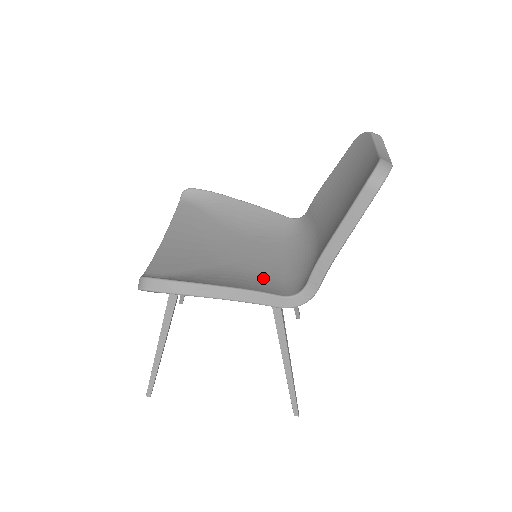
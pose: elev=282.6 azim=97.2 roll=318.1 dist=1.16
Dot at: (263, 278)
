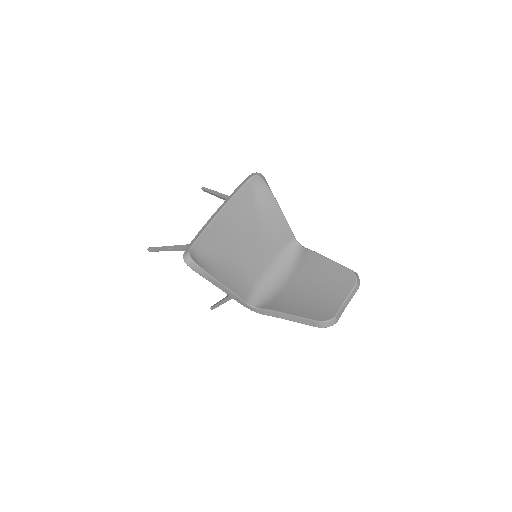
Dot at: (247, 280)
